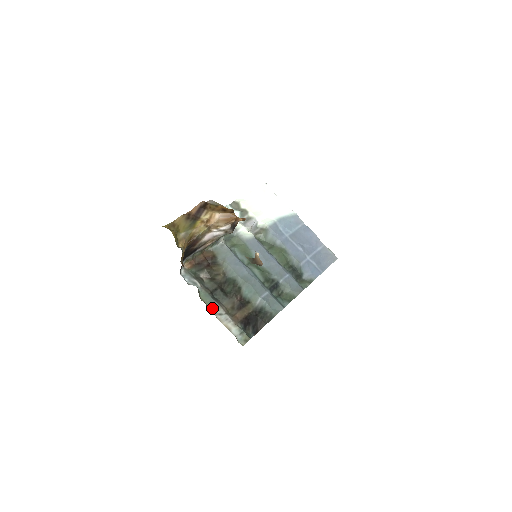
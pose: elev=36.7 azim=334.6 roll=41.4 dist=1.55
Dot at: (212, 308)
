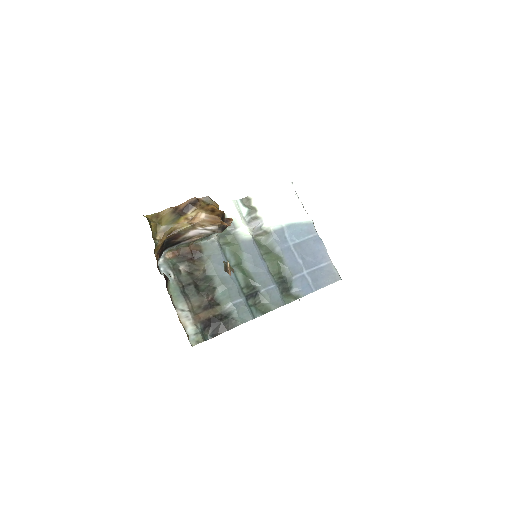
Dot at: (176, 302)
